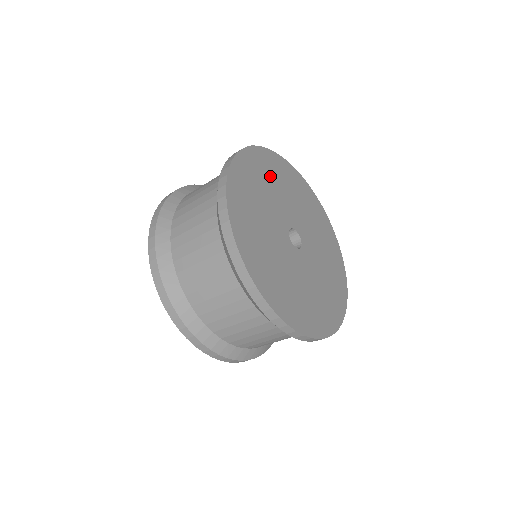
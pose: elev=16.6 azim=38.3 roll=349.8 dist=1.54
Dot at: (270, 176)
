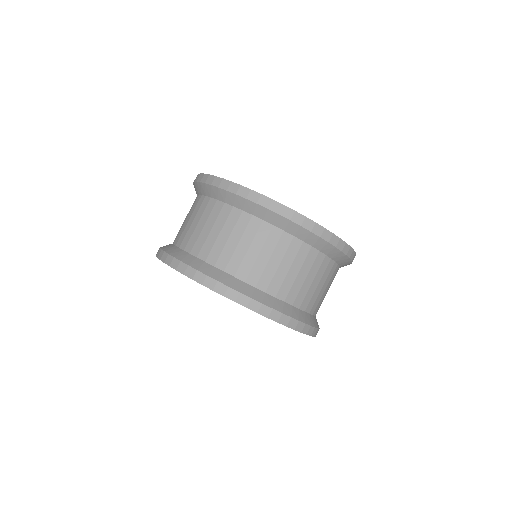
Dot at: occluded
